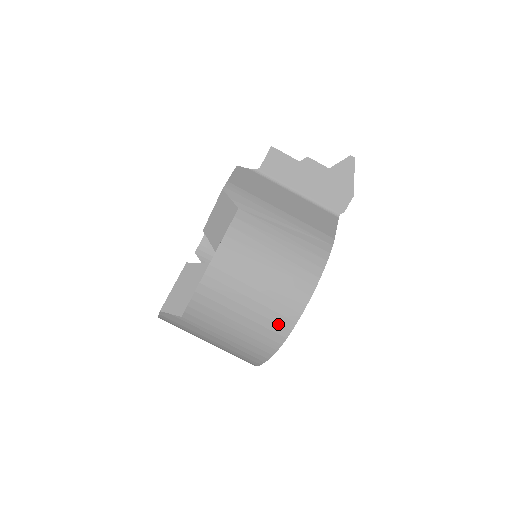
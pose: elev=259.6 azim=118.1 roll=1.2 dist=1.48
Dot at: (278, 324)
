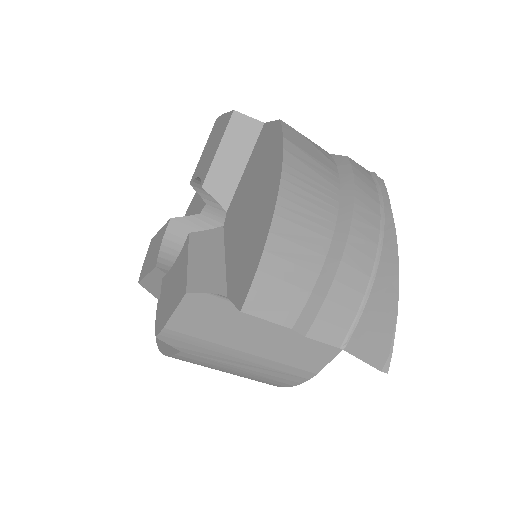
Dot at: occluded
